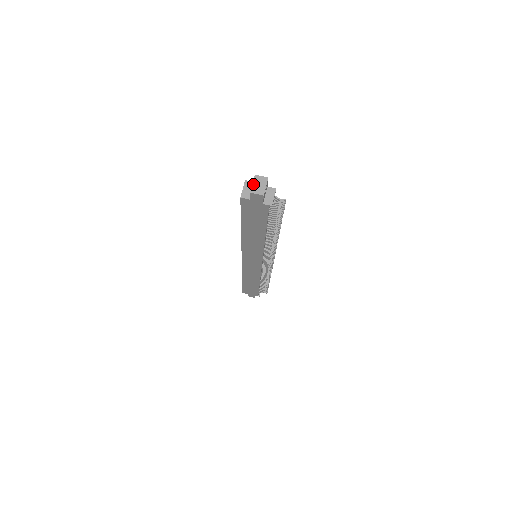
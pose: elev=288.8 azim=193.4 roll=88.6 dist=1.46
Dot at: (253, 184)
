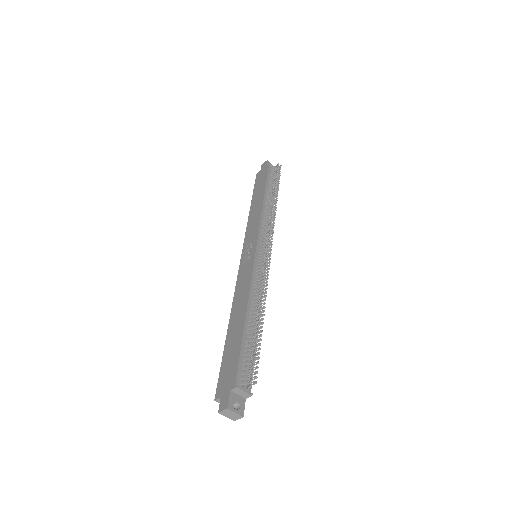
Dot at: (227, 417)
